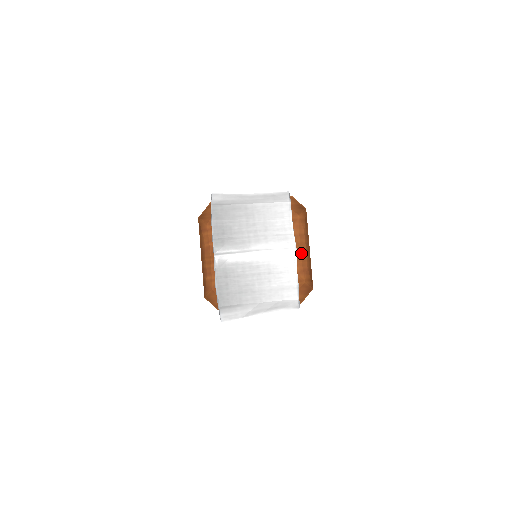
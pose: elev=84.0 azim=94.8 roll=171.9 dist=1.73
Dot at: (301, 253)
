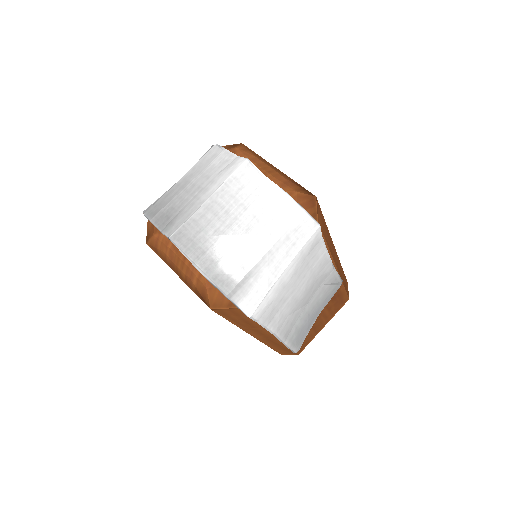
Dot at: (267, 172)
